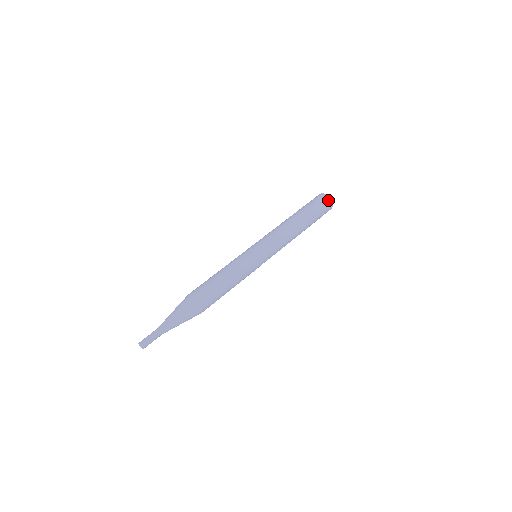
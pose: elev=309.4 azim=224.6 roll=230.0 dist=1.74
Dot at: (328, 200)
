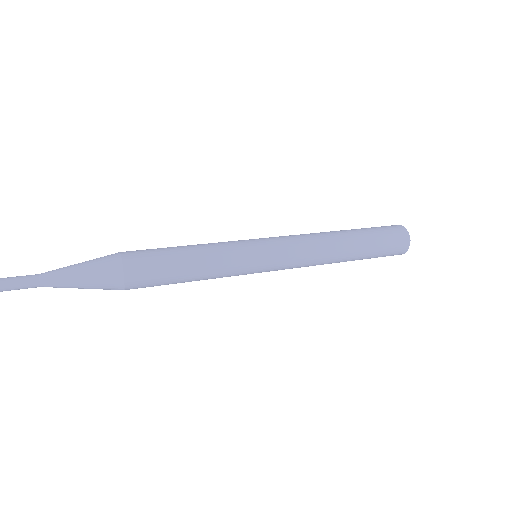
Dot at: occluded
